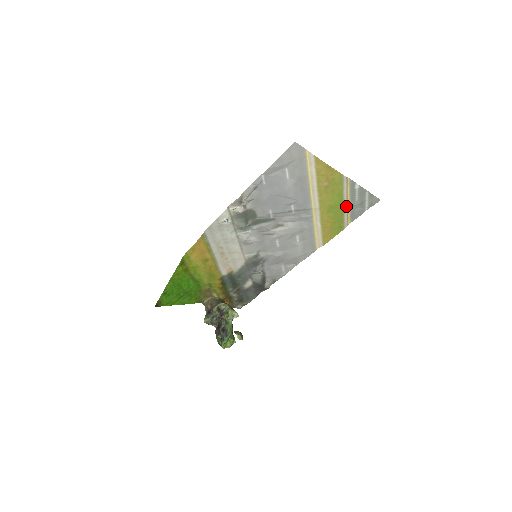
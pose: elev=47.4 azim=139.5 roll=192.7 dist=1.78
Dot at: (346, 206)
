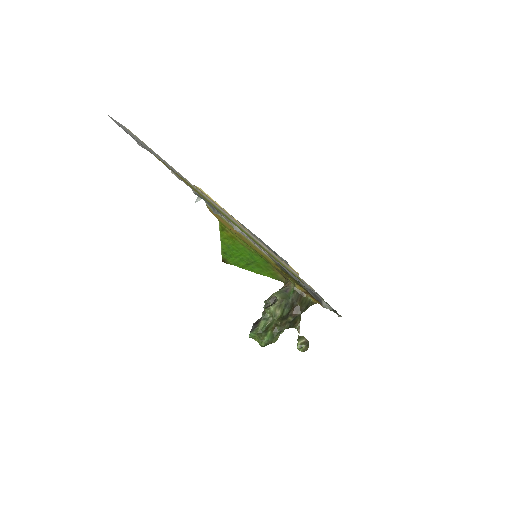
Dot at: occluded
